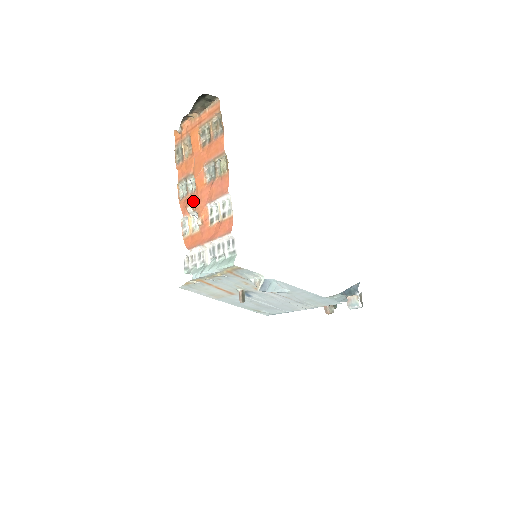
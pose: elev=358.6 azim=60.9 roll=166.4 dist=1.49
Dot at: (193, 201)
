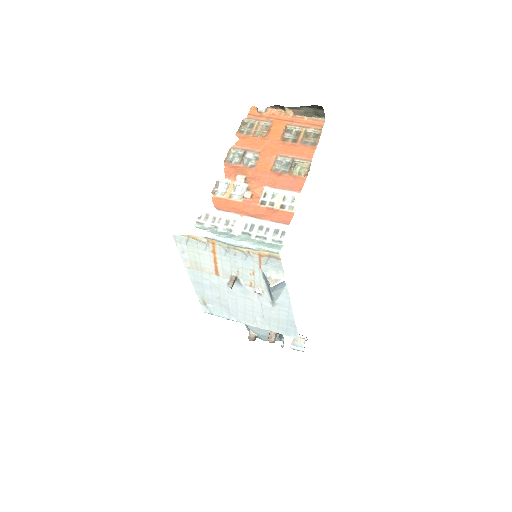
Dot at: (248, 174)
